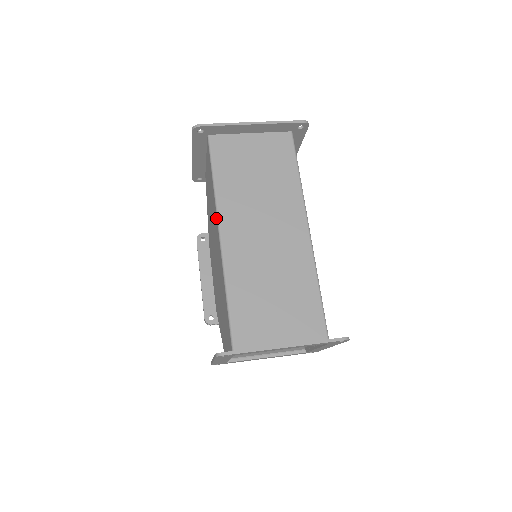
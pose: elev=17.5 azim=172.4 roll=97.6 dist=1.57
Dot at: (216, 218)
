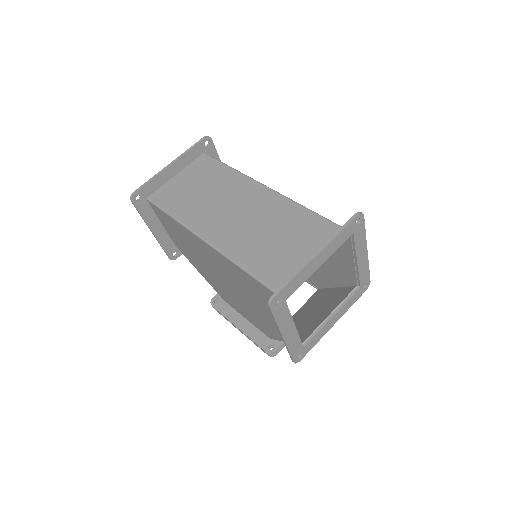
Dot at: (194, 236)
